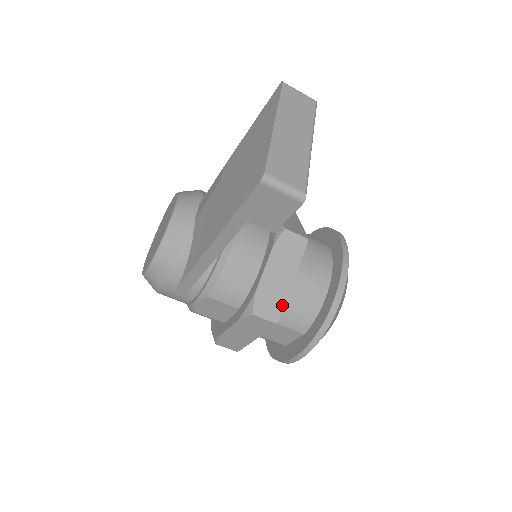
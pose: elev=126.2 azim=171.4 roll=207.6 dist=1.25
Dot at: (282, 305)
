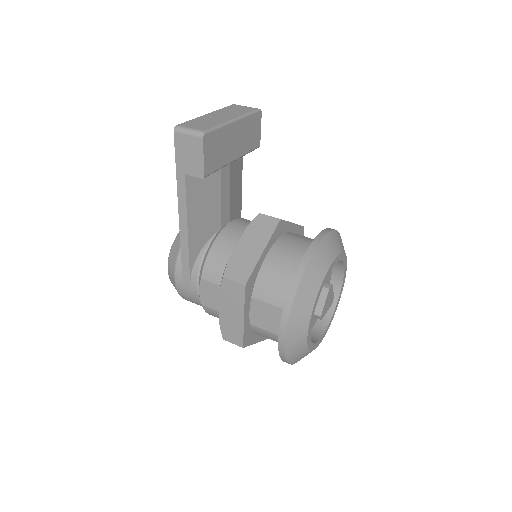
Dot at: (251, 270)
